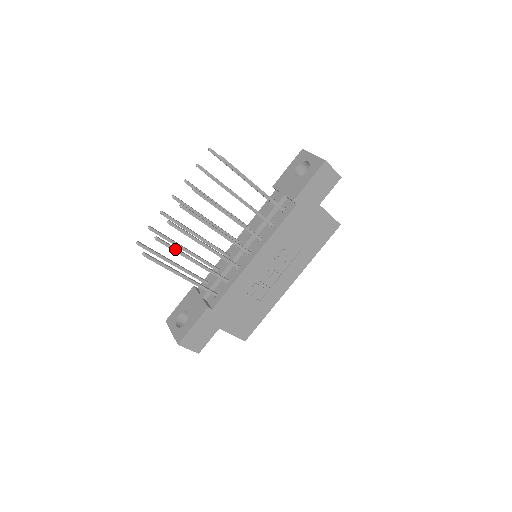
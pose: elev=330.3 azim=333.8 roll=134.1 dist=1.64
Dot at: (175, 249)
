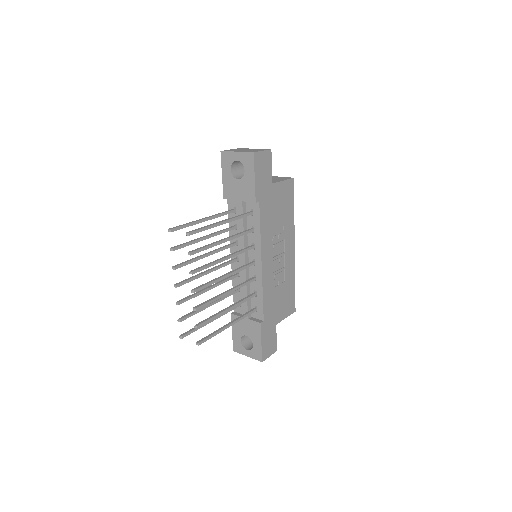
Dot at: (212, 318)
